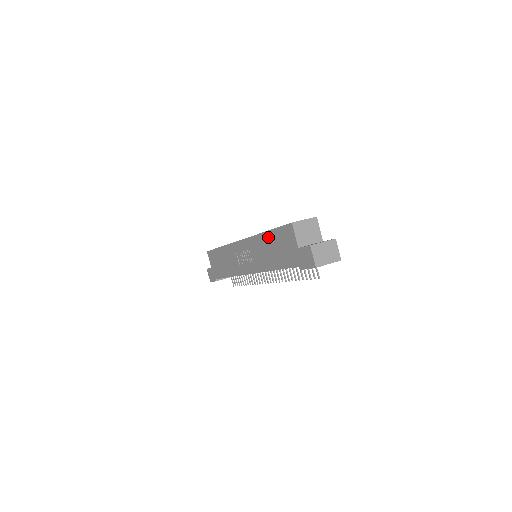
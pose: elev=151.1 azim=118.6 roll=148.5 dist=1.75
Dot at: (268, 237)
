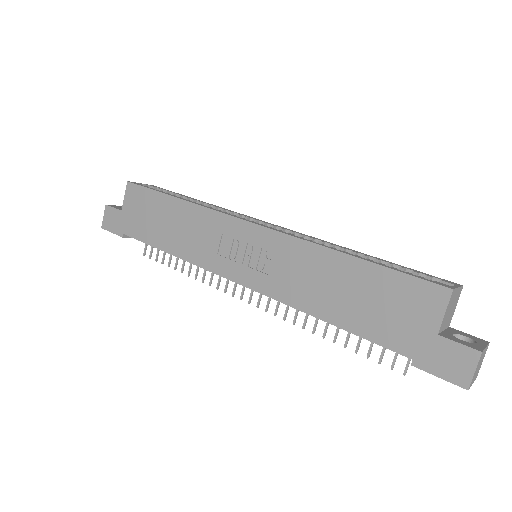
Dot at: (351, 267)
